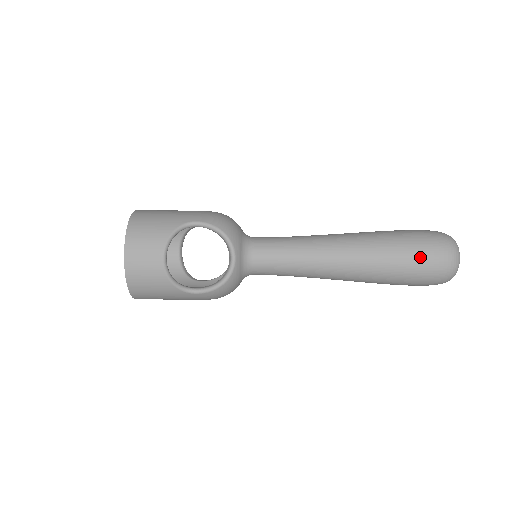
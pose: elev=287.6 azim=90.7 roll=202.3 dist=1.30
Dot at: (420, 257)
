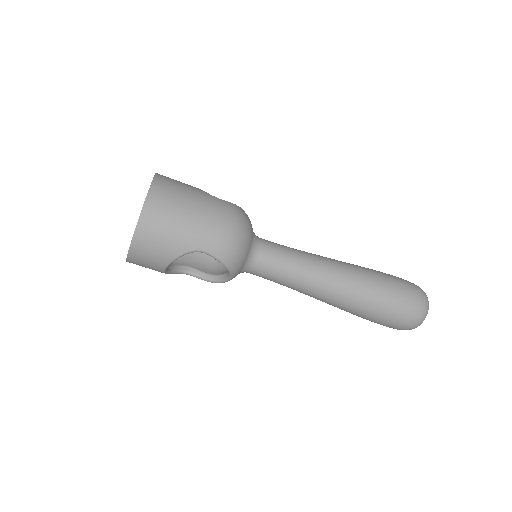
Dot at: (386, 323)
